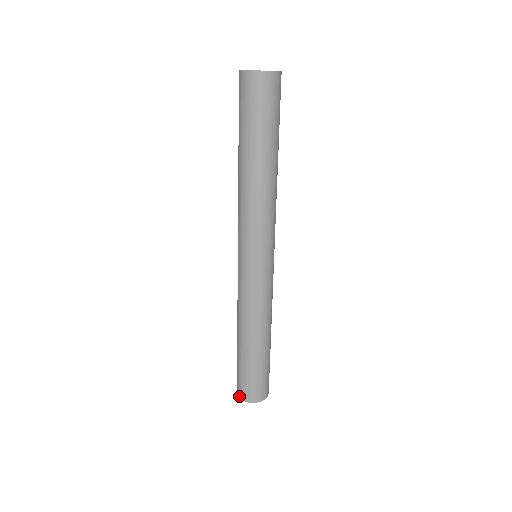
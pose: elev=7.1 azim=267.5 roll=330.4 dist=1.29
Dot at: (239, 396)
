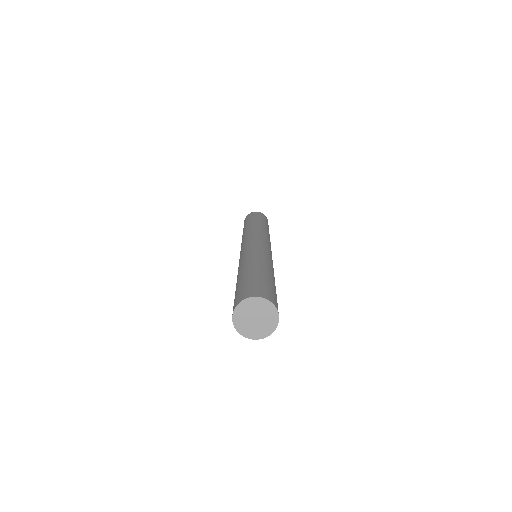
Dot at: (235, 306)
